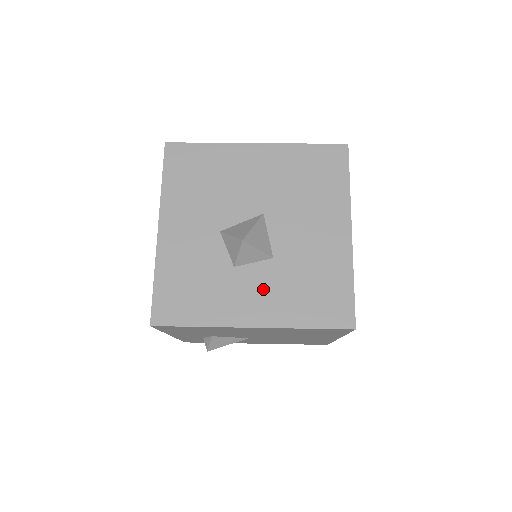
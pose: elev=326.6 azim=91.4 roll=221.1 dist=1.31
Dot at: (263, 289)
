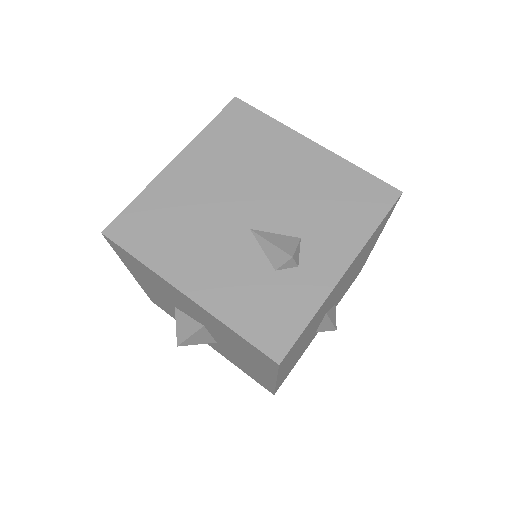
Dot at: (213, 344)
